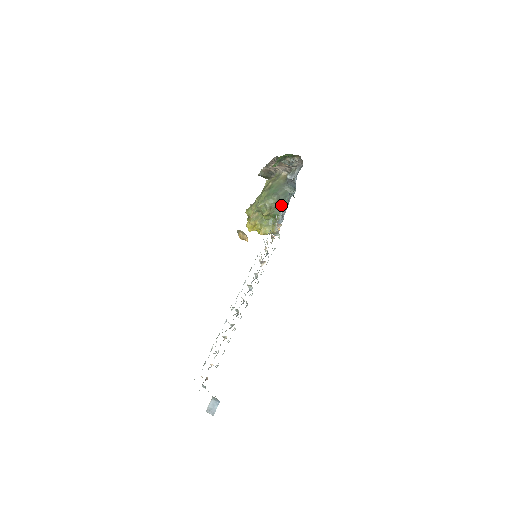
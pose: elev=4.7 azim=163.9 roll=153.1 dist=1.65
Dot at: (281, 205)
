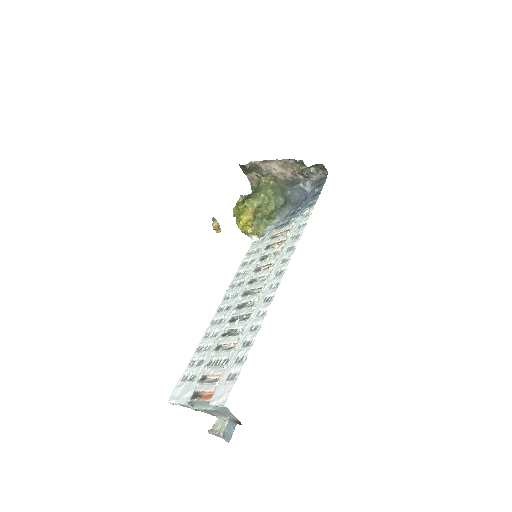
Dot at: (281, 210)
